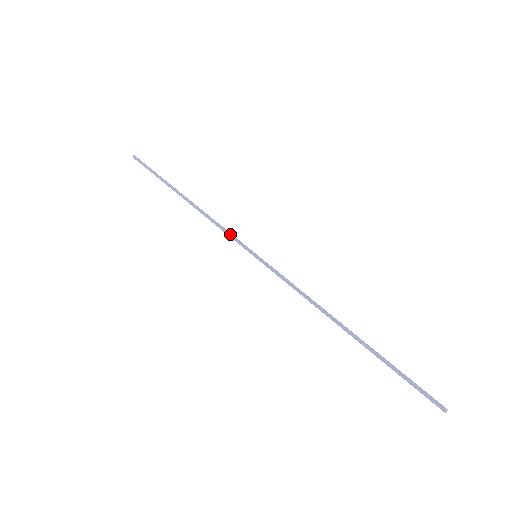
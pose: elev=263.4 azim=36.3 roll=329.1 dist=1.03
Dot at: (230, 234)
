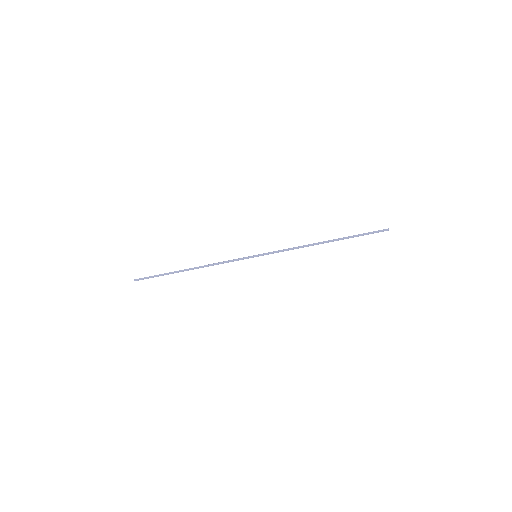
Dot at: (233, 260)
